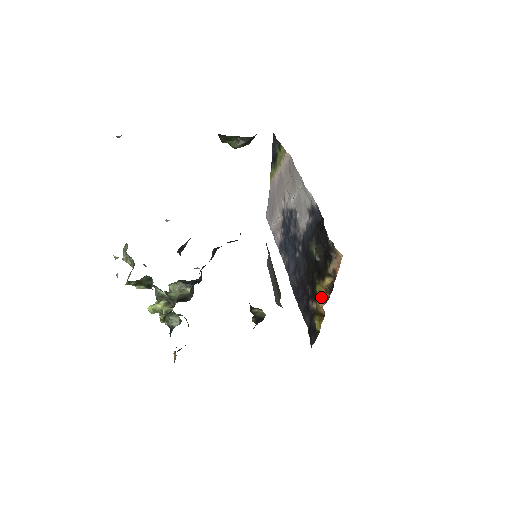
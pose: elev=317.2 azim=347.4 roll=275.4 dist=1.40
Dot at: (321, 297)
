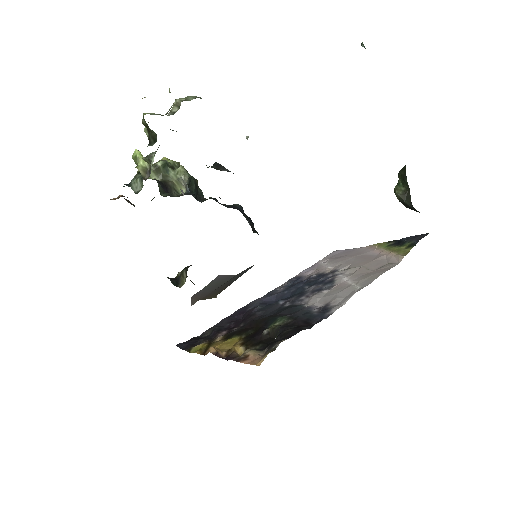
Dot at: (224, 346)
